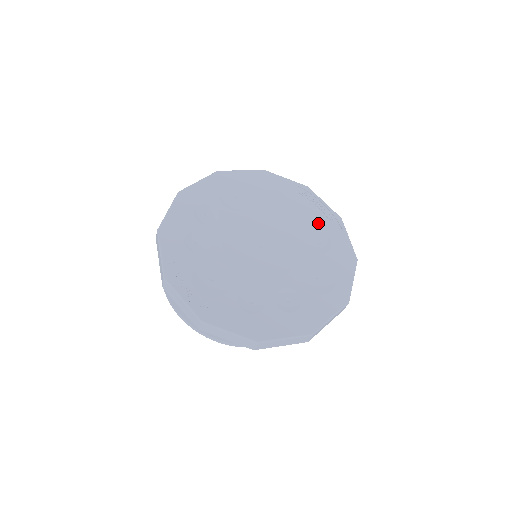
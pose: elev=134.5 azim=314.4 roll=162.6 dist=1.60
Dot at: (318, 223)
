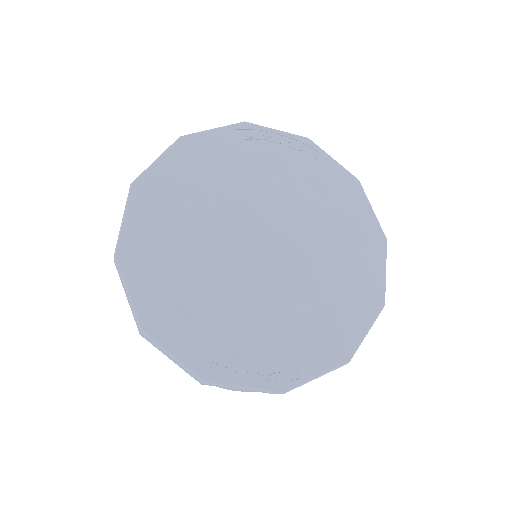
Dot at: (293, 165)
